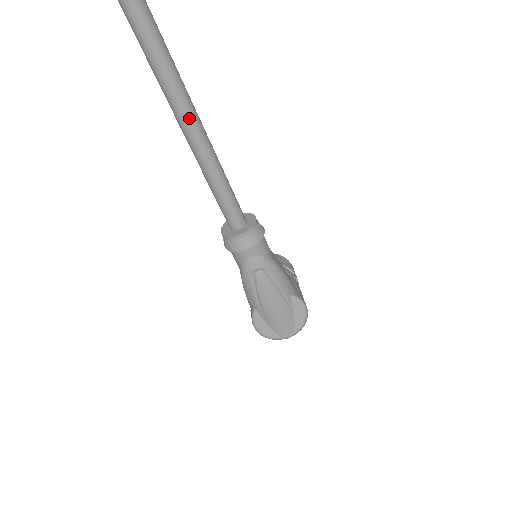
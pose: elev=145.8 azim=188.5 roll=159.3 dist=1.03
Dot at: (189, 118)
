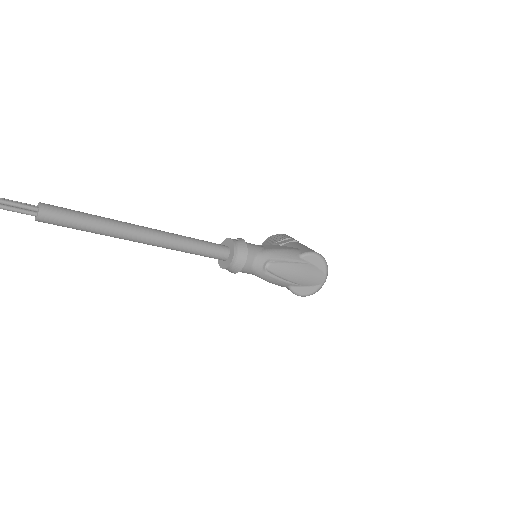
Dot at: (136, 233)
